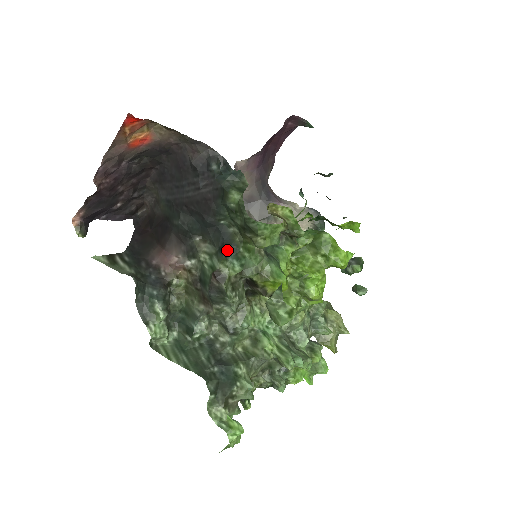
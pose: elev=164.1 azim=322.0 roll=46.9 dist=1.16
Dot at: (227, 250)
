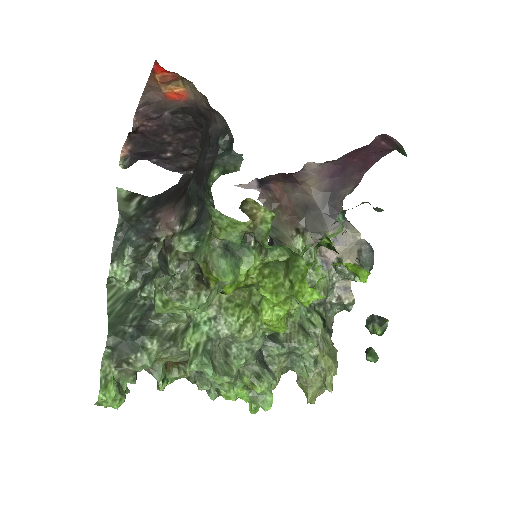
Dot at: (196, 227)
